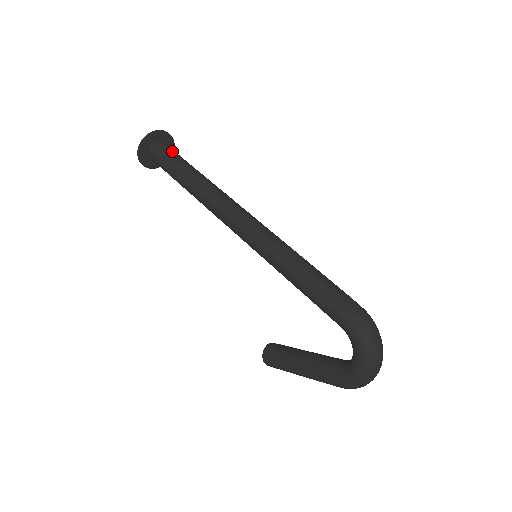
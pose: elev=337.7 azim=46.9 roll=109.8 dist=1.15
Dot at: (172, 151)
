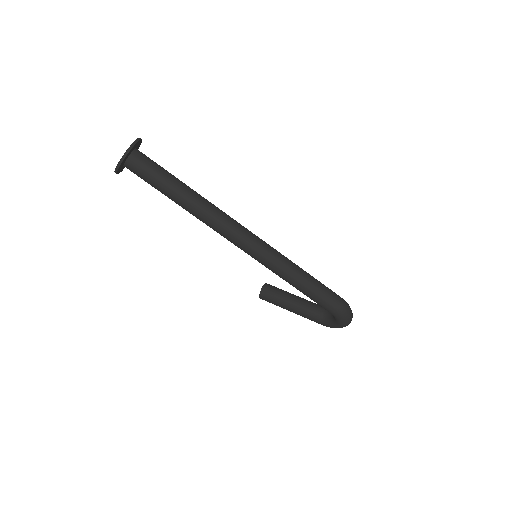
Dot at: (152, 166)
